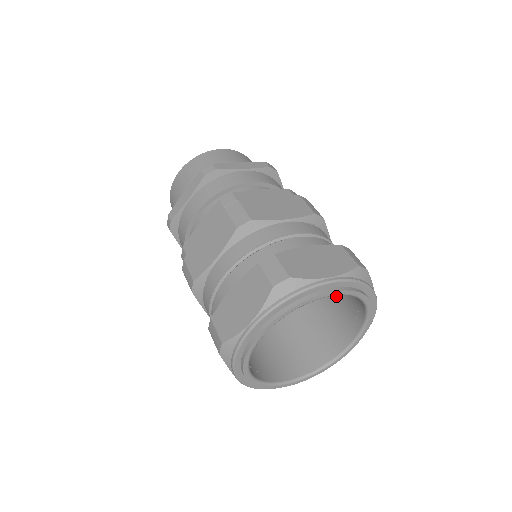
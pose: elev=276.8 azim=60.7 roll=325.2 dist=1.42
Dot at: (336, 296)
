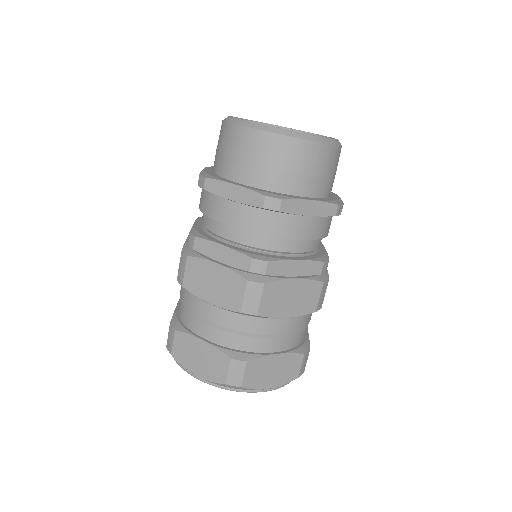
Dot at: occluded
